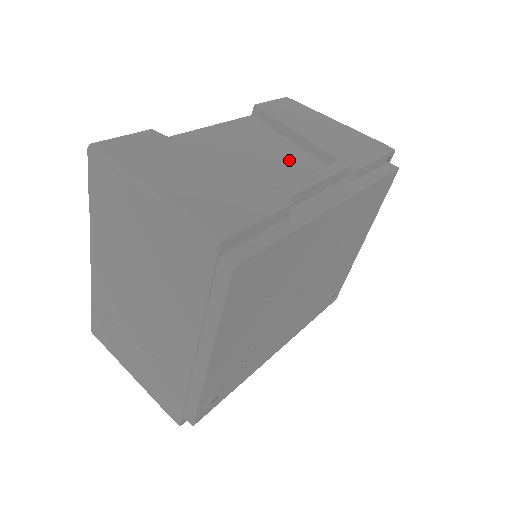
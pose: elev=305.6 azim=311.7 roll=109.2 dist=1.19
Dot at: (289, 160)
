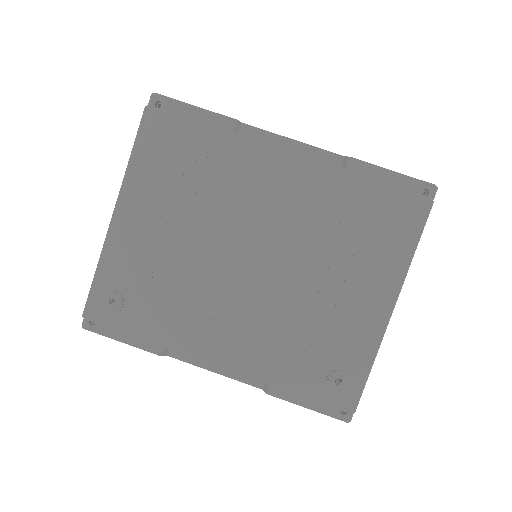
Dot at: occluded
